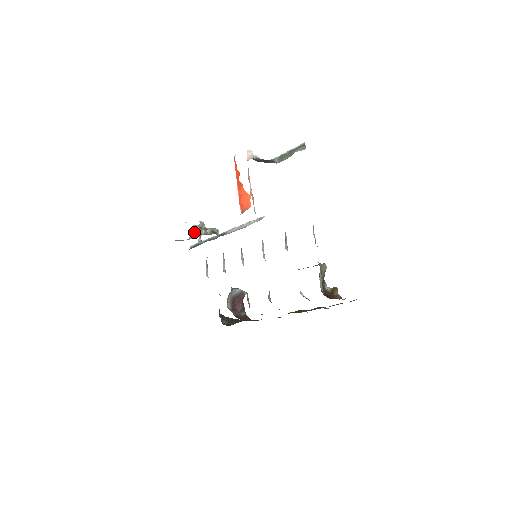
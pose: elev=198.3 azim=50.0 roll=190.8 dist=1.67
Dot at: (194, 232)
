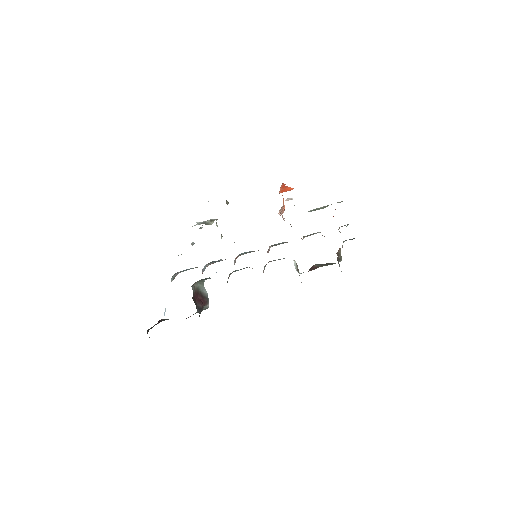
Dot at: (201, 223)
